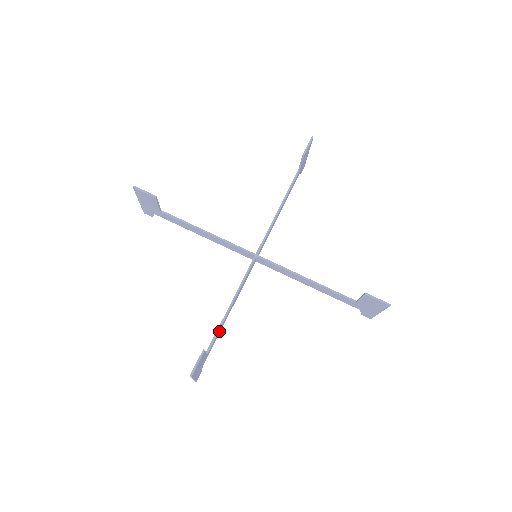
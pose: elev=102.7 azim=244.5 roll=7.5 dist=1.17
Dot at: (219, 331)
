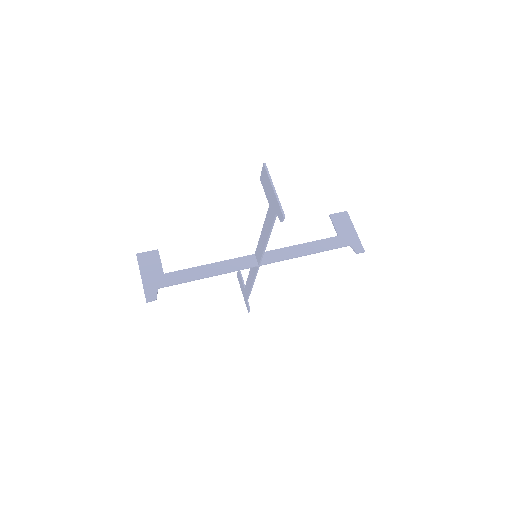
Dot at: (269, 224)
